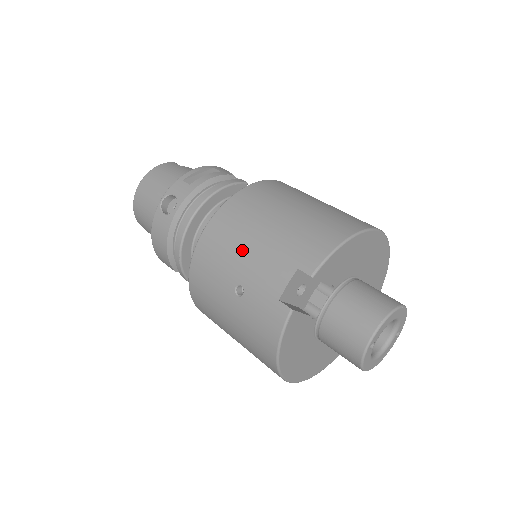
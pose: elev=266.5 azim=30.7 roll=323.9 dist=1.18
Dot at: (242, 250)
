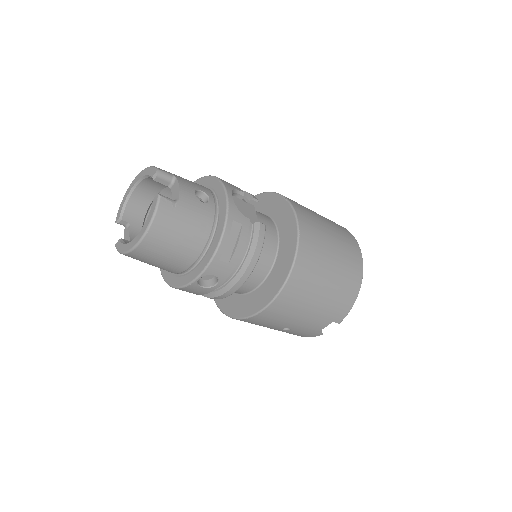
Dot at: (296, 318)
